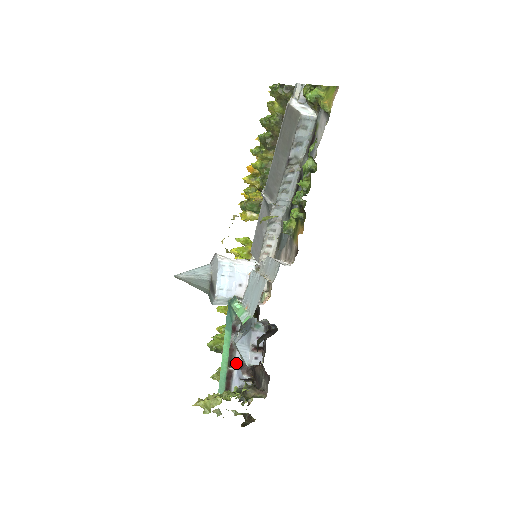
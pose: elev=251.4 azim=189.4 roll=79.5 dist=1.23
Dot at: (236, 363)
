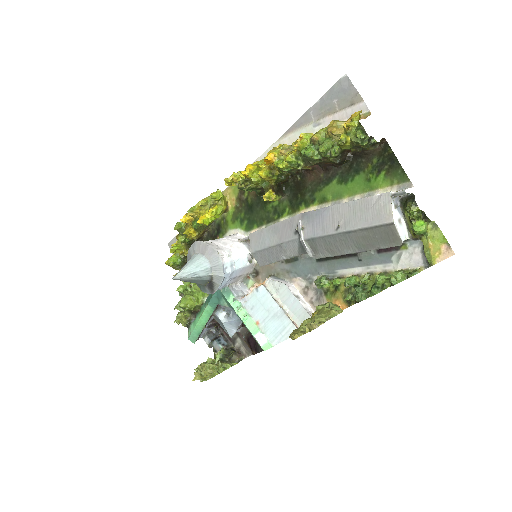
Dot at: (209, 322)
